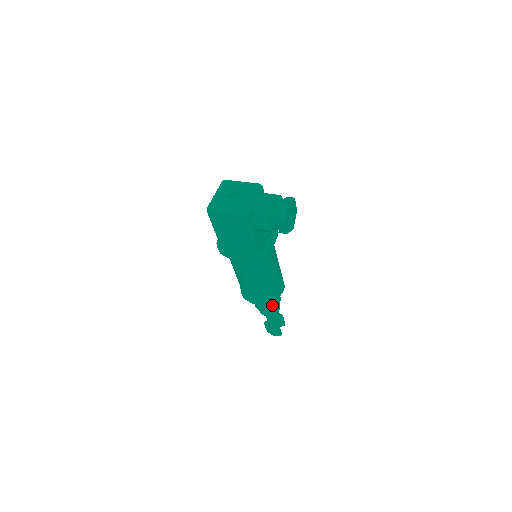
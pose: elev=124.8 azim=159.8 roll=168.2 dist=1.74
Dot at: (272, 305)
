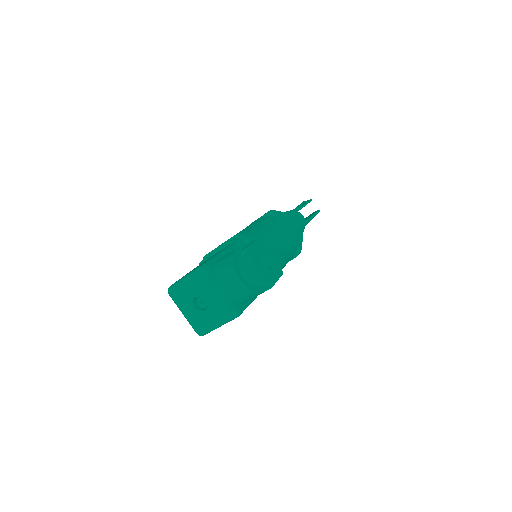
Dot at: occluded
